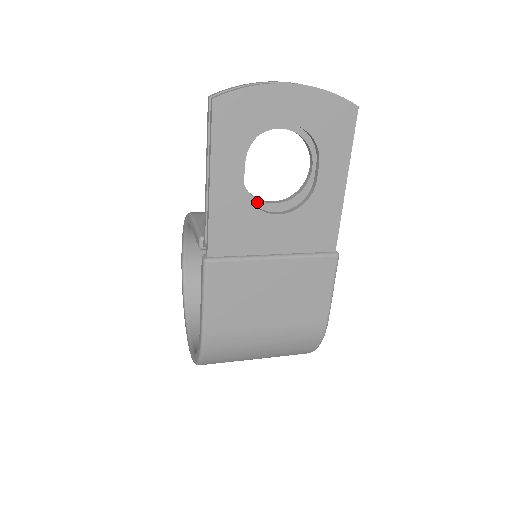
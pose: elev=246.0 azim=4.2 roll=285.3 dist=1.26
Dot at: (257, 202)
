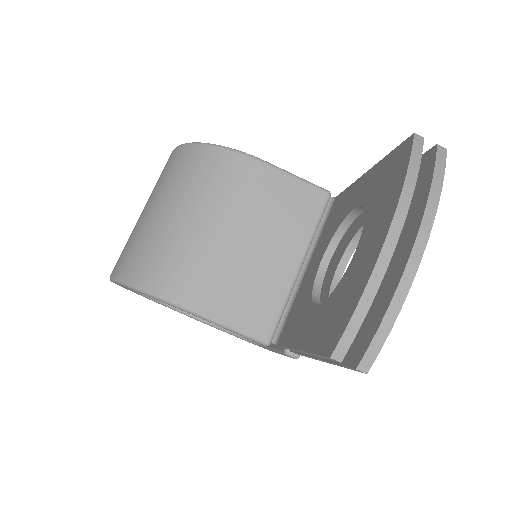
Dot at: (320, 287)
